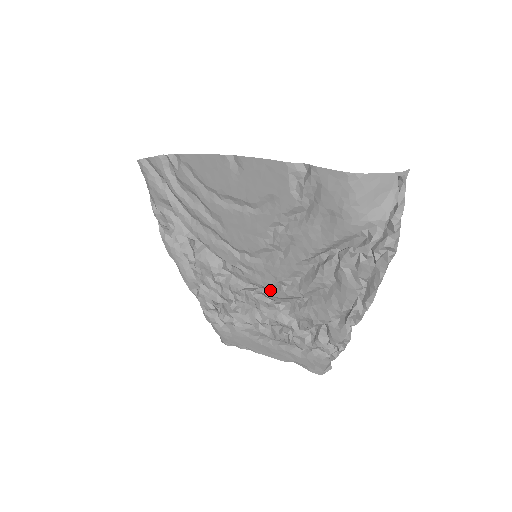
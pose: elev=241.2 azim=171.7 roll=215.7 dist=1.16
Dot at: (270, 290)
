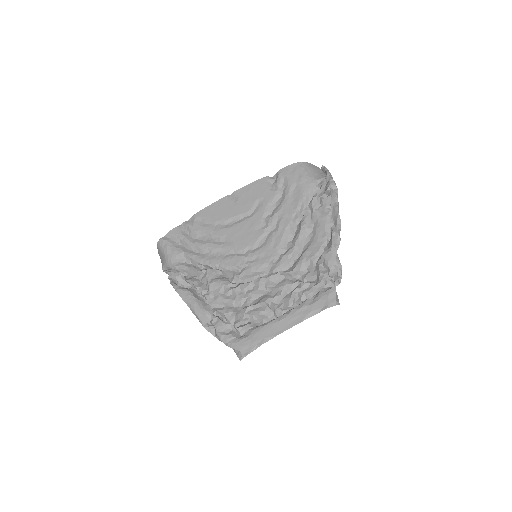
Dot at: (273, 266)
